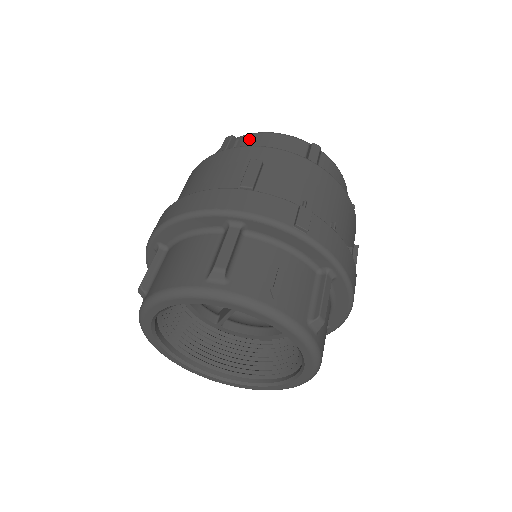
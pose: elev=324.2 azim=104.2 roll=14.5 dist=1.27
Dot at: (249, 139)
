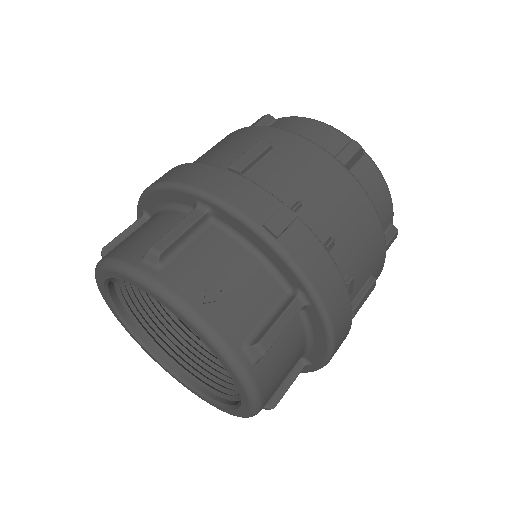
Dot at: (285, 122)
